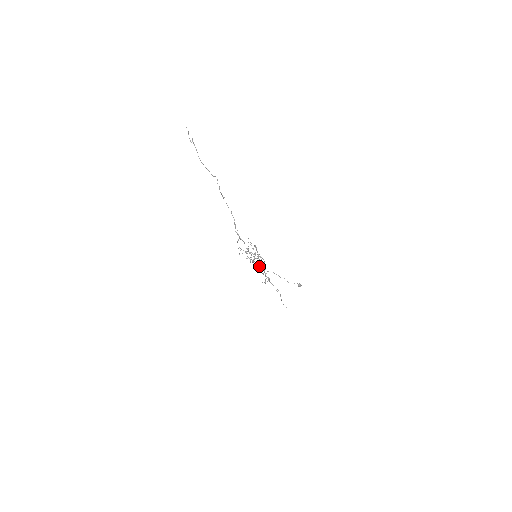
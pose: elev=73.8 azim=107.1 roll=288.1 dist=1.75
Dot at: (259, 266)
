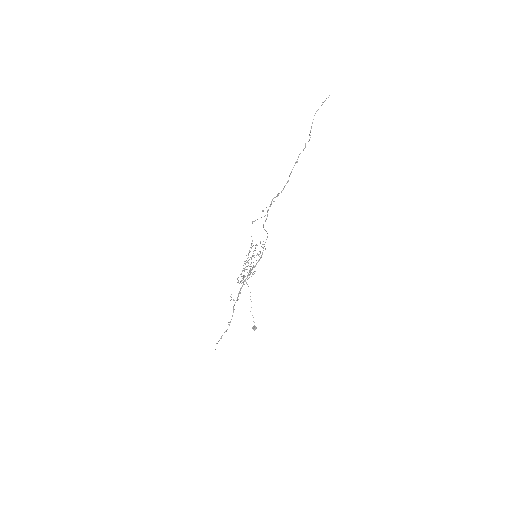
Dot at: occluded
